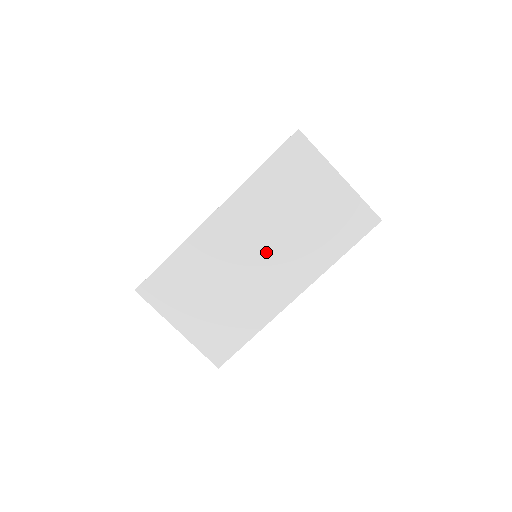
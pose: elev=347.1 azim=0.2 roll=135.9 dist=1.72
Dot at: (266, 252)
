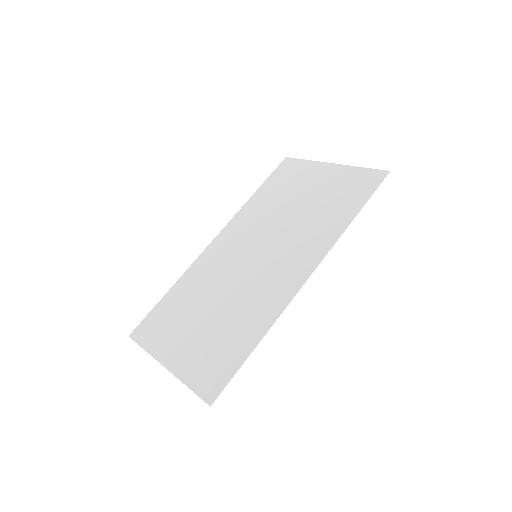
Dot at: (266, 248)
